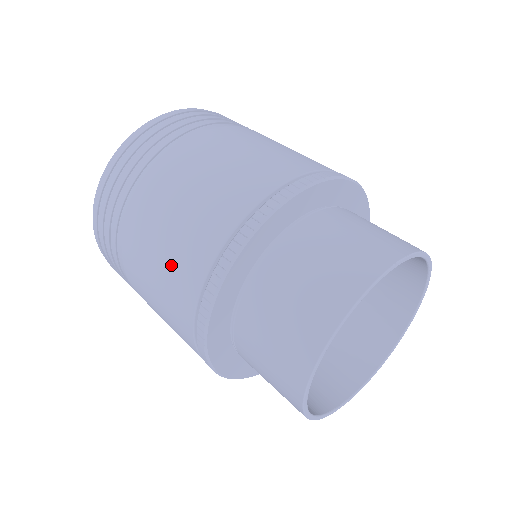
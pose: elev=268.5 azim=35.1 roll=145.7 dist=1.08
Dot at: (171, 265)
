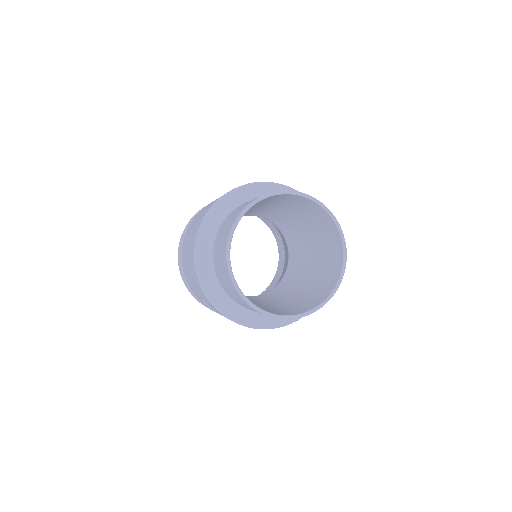
Dot at: (191, 237)
